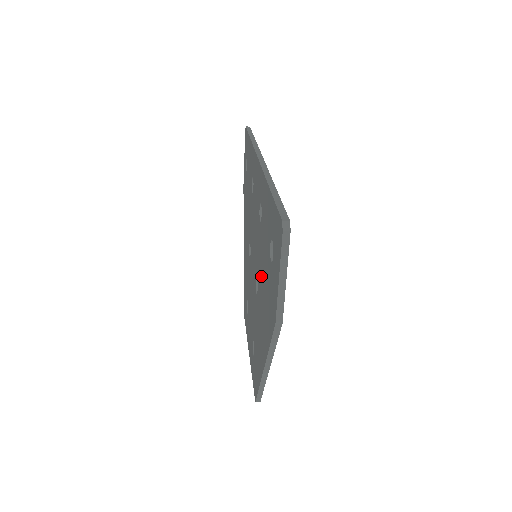
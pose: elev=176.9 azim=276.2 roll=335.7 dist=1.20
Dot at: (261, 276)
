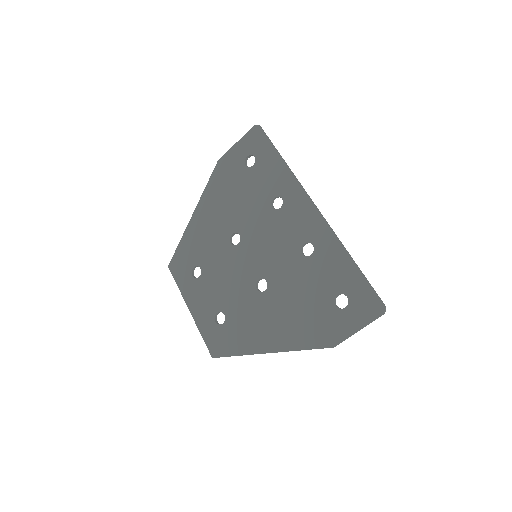
Dot at: (290, 292)
